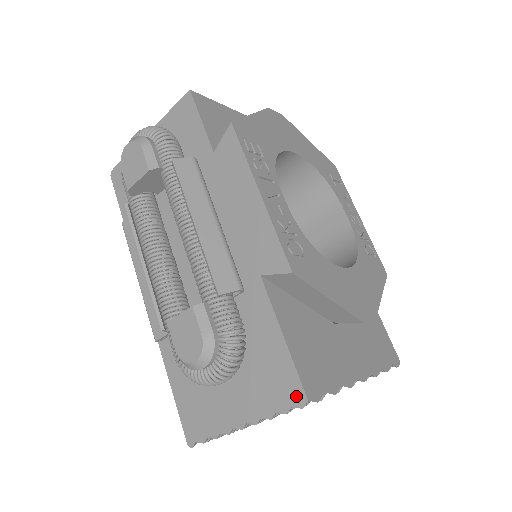
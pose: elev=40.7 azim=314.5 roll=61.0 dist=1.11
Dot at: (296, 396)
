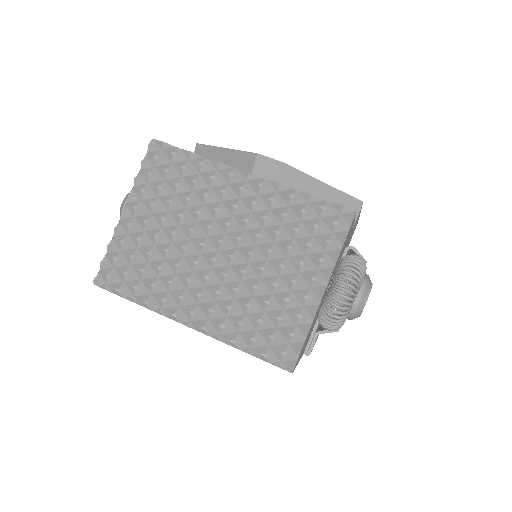
Dot at: (152, 150)
